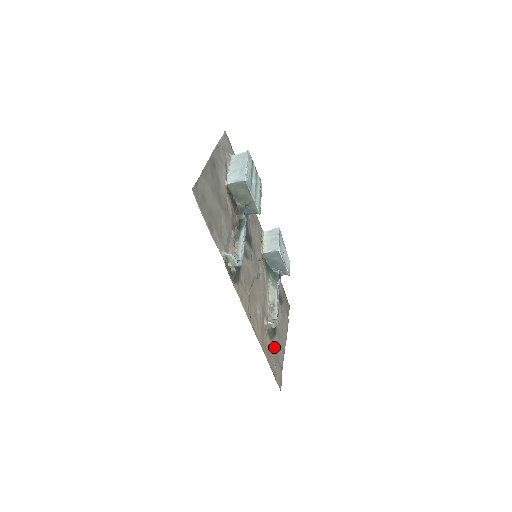
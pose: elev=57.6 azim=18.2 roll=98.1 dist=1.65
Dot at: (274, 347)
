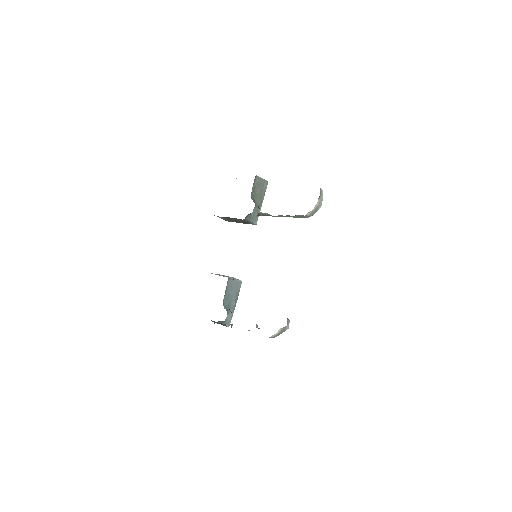
Dot at: occluded
